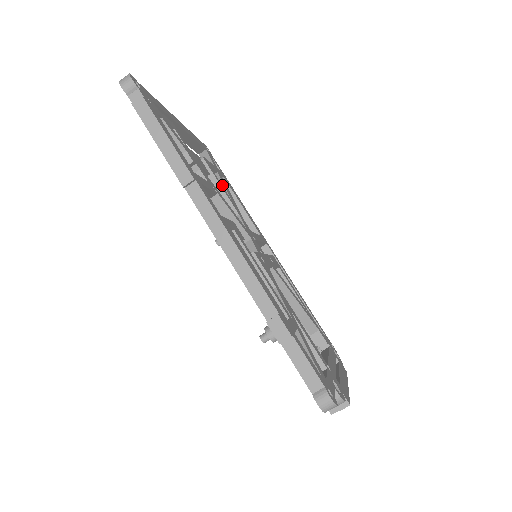
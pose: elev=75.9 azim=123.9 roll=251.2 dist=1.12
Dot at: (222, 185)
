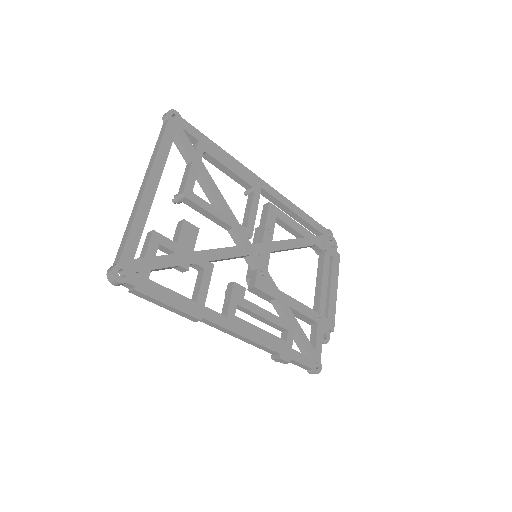
Dot at: (208, 190)
